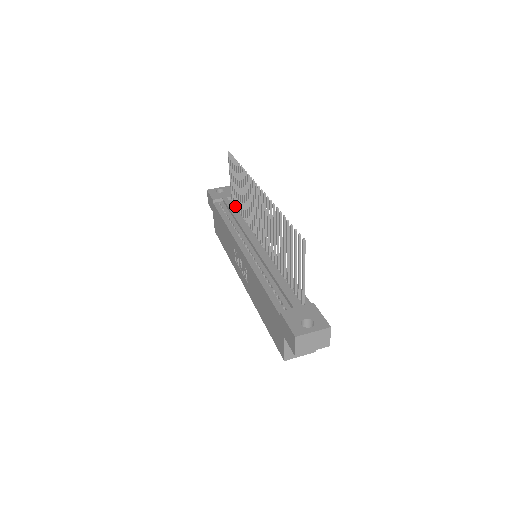
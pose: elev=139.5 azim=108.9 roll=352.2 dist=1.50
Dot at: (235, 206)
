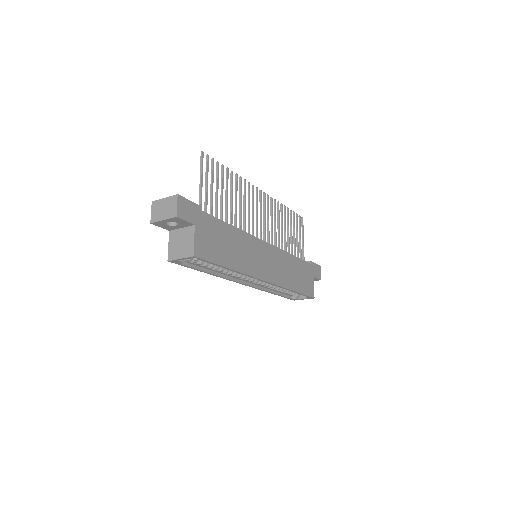
Dot at: occluded
